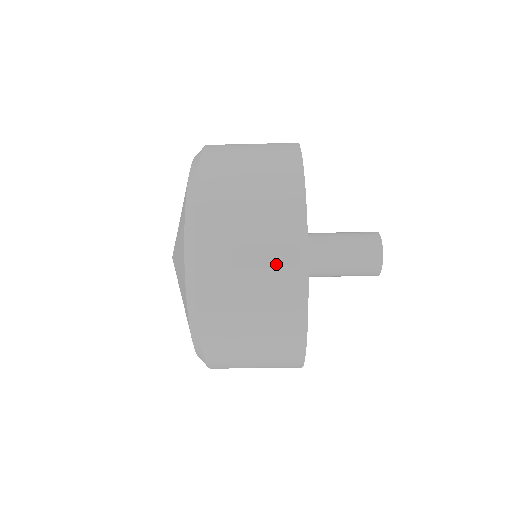
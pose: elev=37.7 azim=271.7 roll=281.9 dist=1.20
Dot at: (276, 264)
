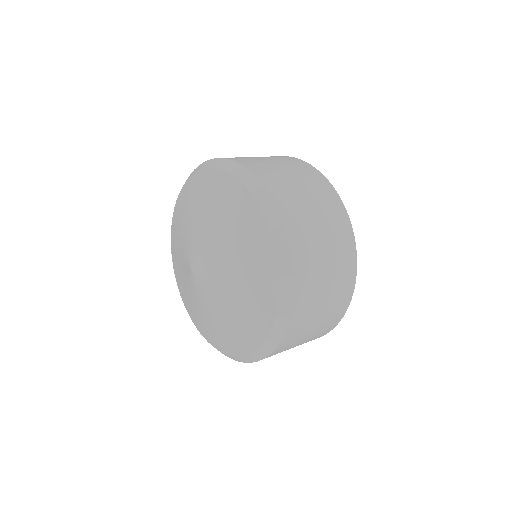
Dot at: occluded
